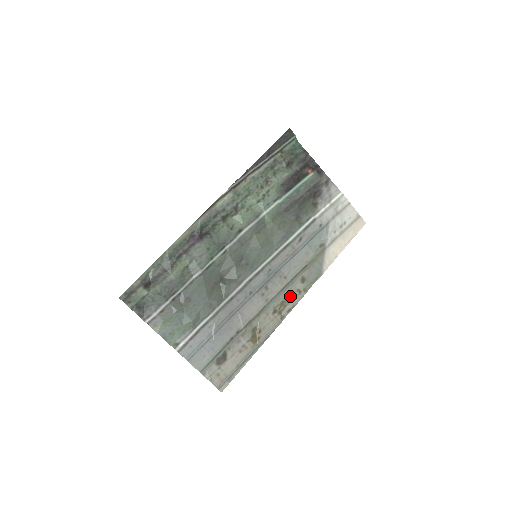
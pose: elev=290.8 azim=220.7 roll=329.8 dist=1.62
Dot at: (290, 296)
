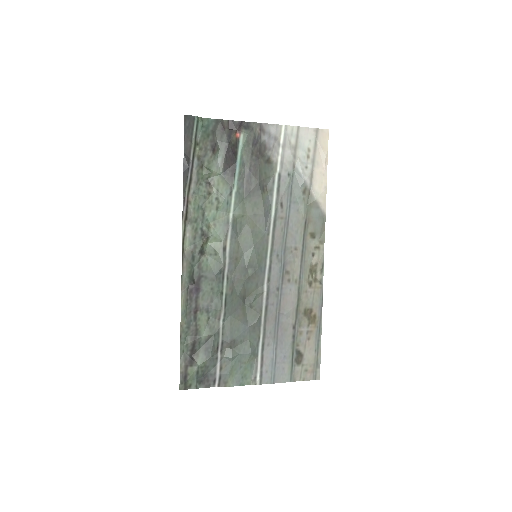
Dot at: (313, 259)
